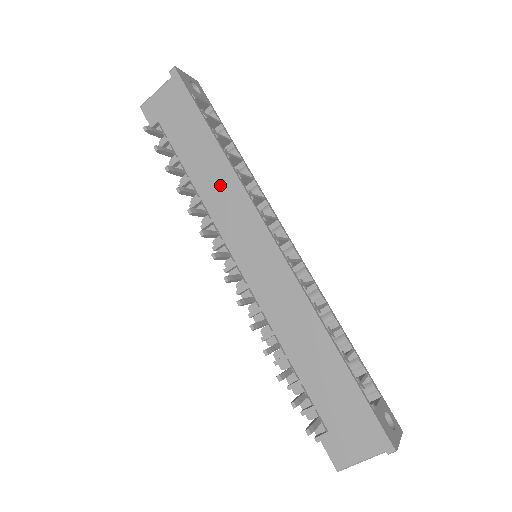
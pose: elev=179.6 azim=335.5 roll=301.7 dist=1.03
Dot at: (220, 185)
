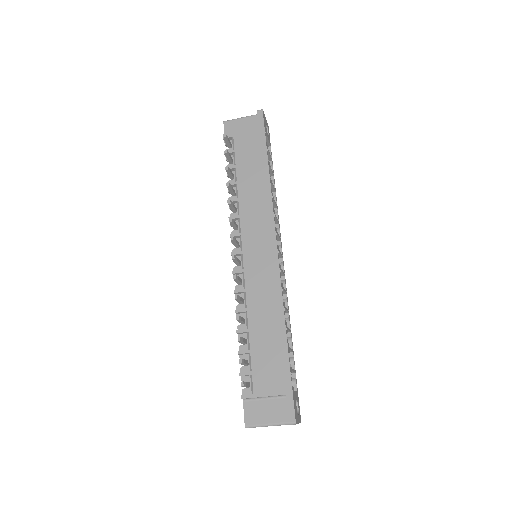
Dot at: (257, 197)
